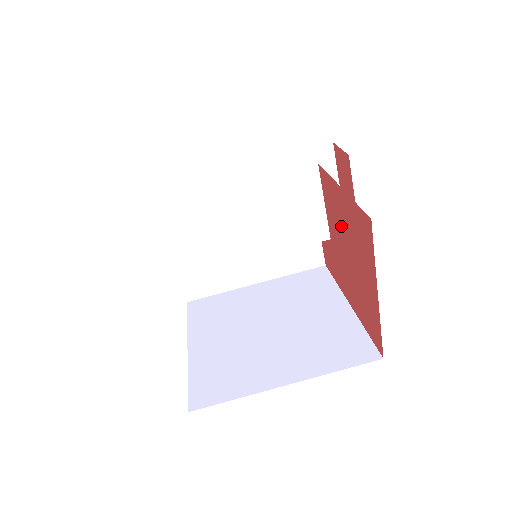
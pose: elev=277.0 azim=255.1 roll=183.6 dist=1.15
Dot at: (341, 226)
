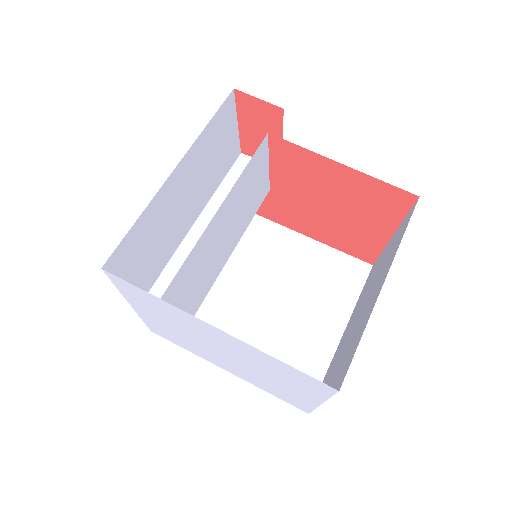
Dot at: (319, 188)
